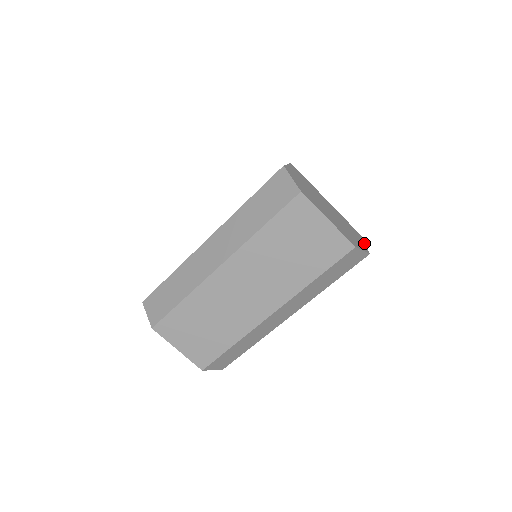
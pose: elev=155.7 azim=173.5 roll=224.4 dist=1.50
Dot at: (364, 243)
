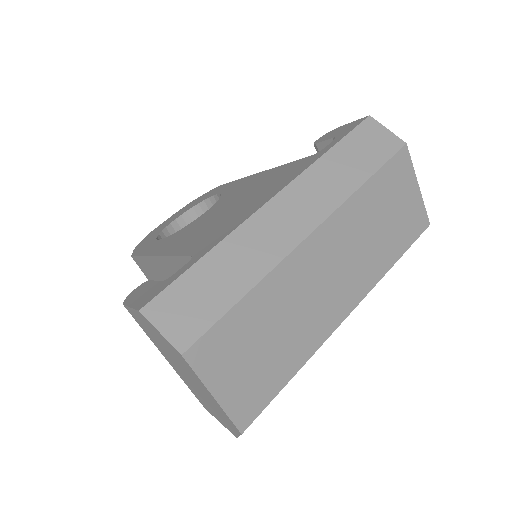
Dot at: occluded
